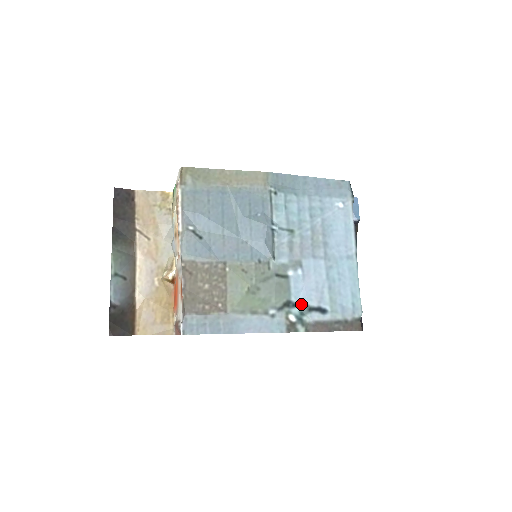
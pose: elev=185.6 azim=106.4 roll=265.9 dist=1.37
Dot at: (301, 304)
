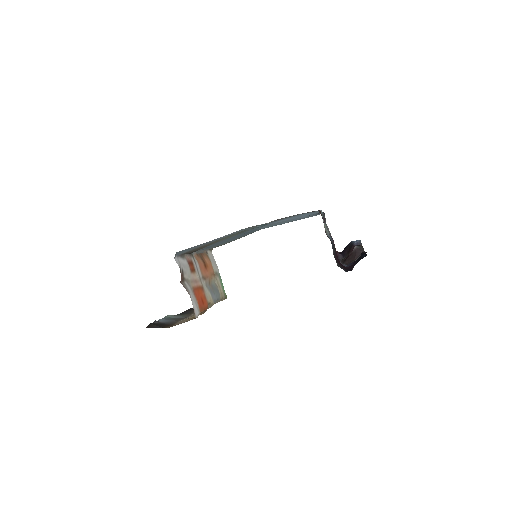
Dot at: occluded
